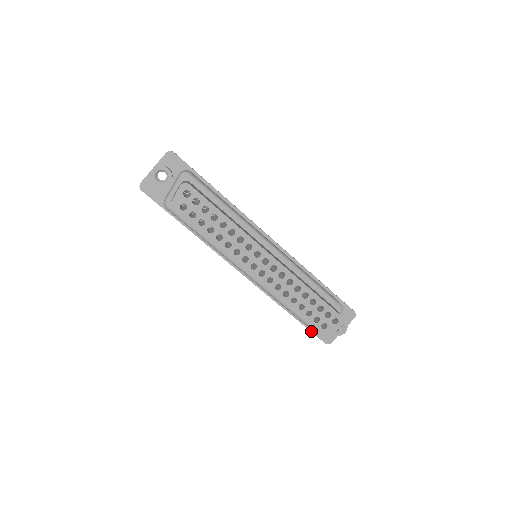
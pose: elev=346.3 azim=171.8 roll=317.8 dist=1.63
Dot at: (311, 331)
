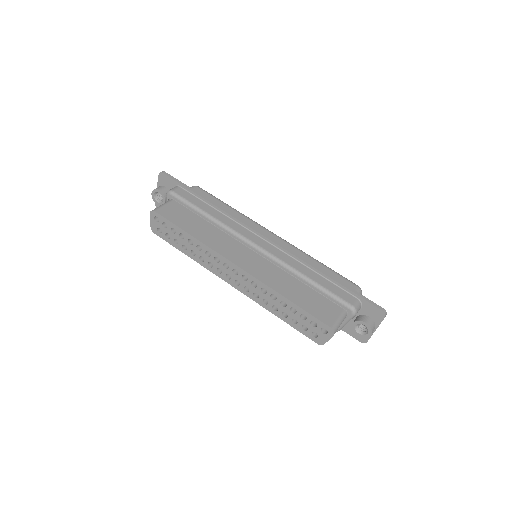
Dot at: occluded
